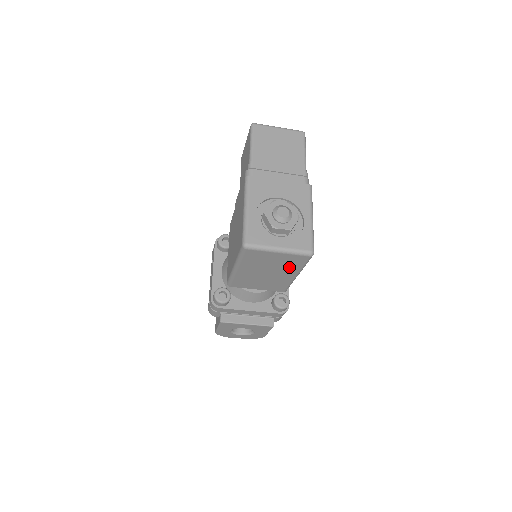
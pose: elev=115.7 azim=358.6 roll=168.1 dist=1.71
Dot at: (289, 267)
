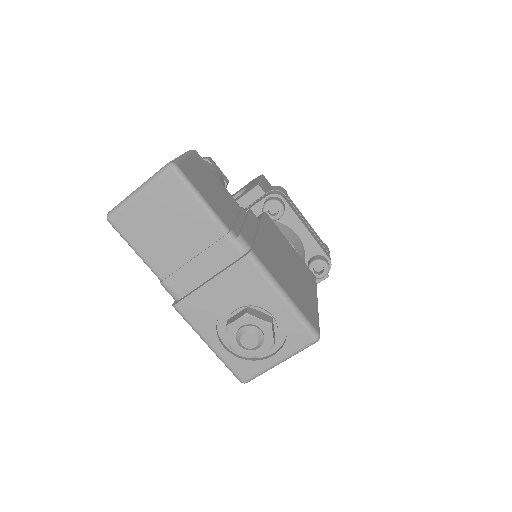
Dot at: occluded
